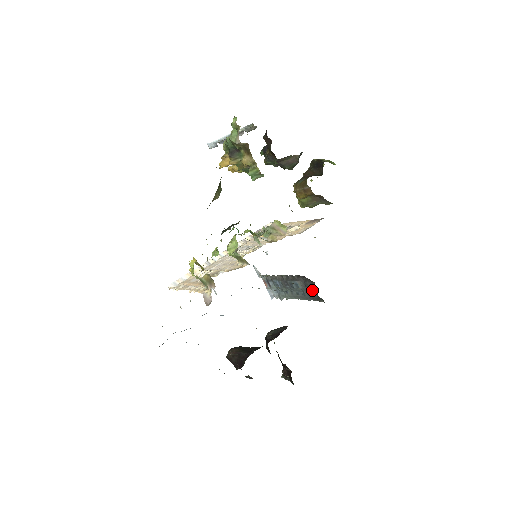
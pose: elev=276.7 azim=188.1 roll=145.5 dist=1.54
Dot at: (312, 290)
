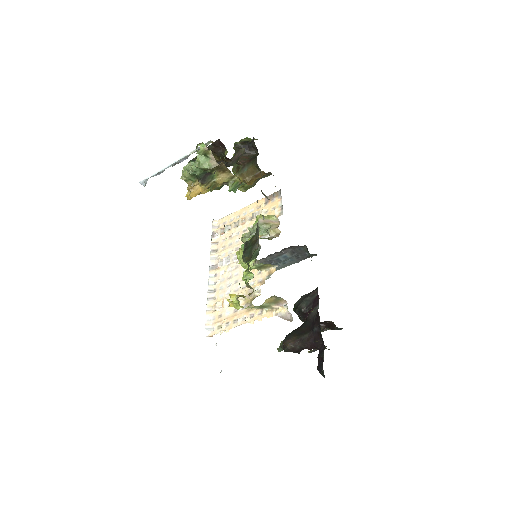
Dot at: (302, 253)
